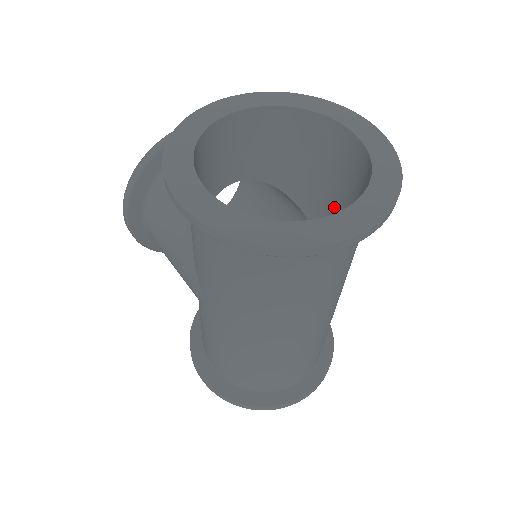
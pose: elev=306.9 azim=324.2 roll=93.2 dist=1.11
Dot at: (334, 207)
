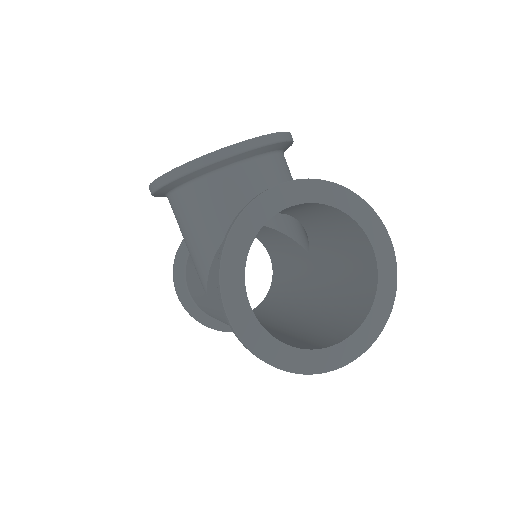
Dot at: (333, 258)
